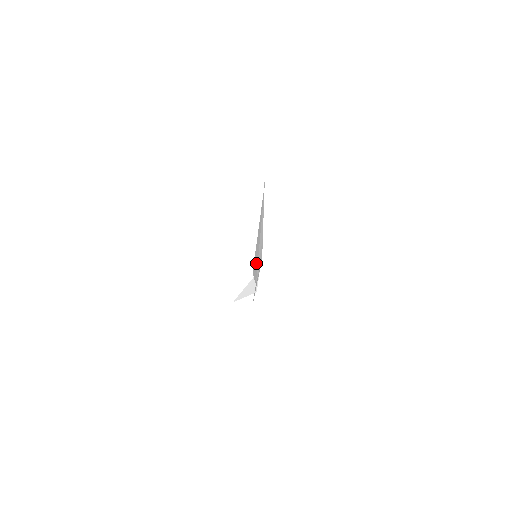
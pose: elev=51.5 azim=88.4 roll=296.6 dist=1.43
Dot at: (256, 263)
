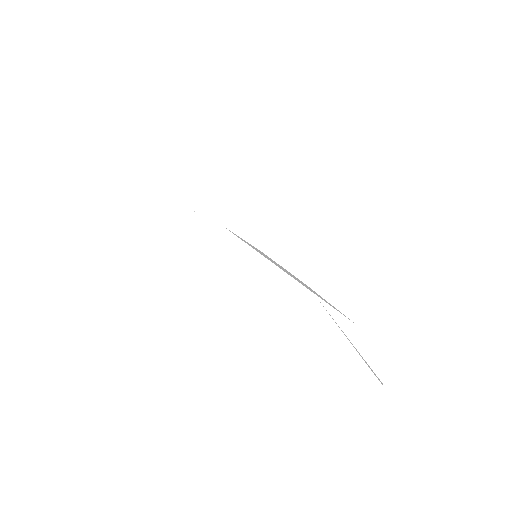
Dot at: occluded
